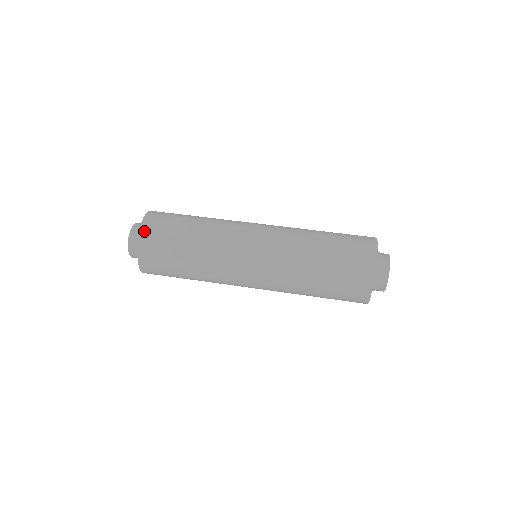
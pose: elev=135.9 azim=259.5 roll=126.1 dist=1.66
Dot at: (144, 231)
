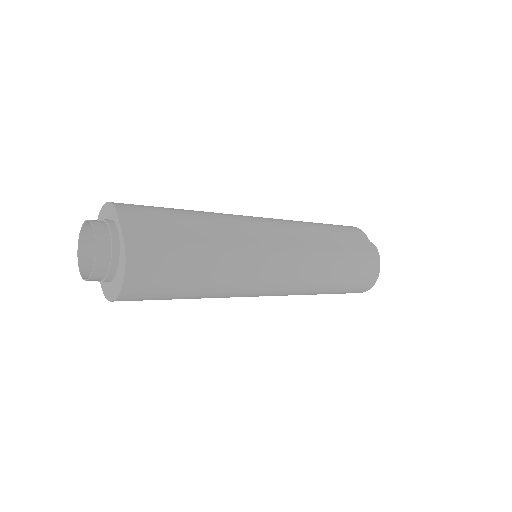
Dot at: (123, 210)
